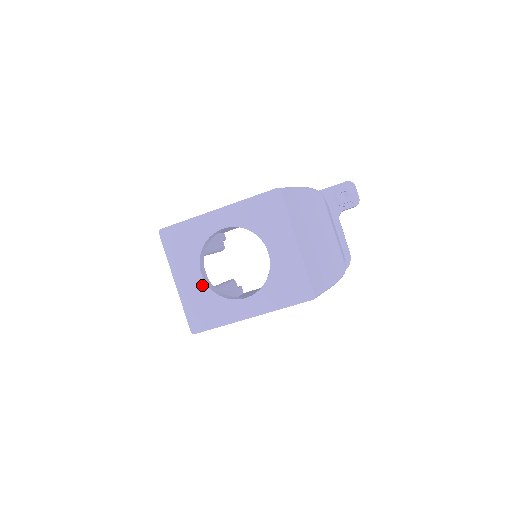
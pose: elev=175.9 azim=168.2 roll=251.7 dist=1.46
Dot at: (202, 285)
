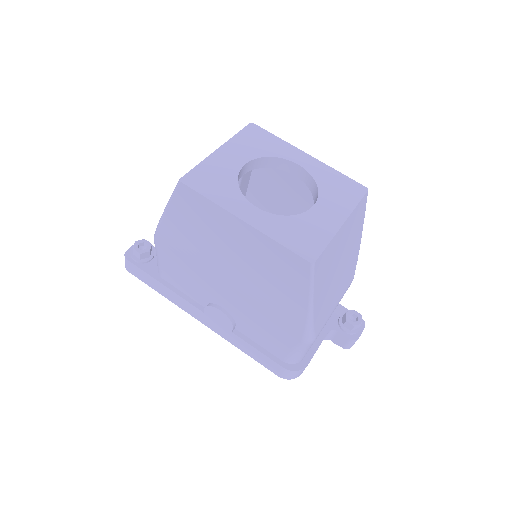
Dot at: (235, 169)
